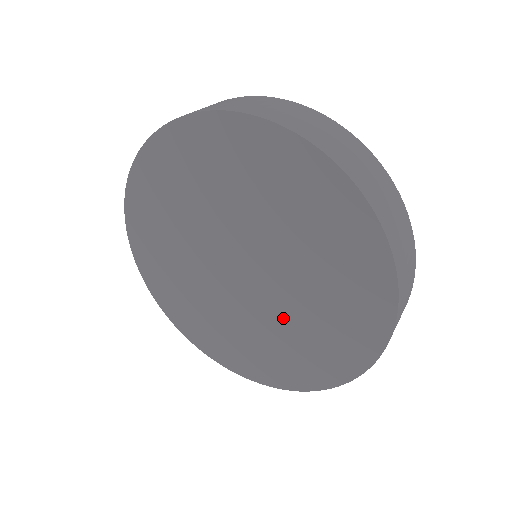
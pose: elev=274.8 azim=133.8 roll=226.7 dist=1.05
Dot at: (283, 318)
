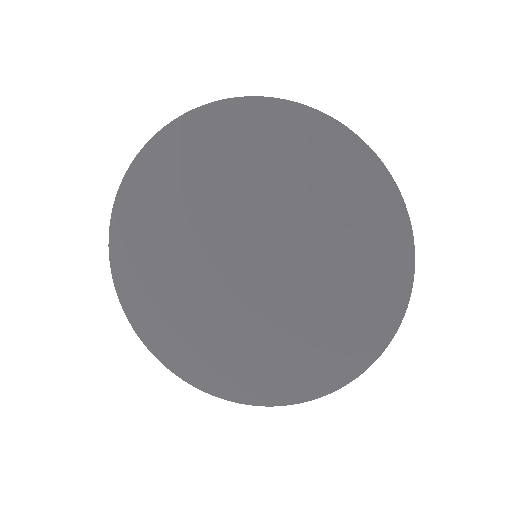
Dot at: (298, 306)
